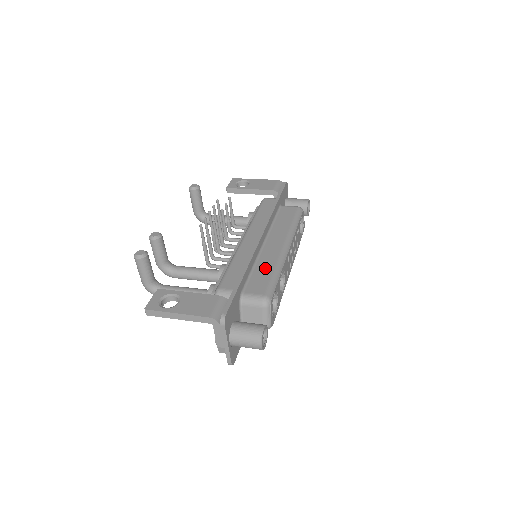
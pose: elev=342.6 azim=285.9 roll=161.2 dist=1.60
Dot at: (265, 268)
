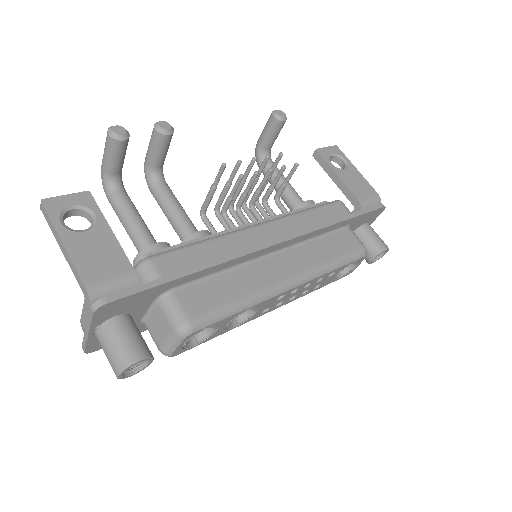
Dot at: (236, 285)
